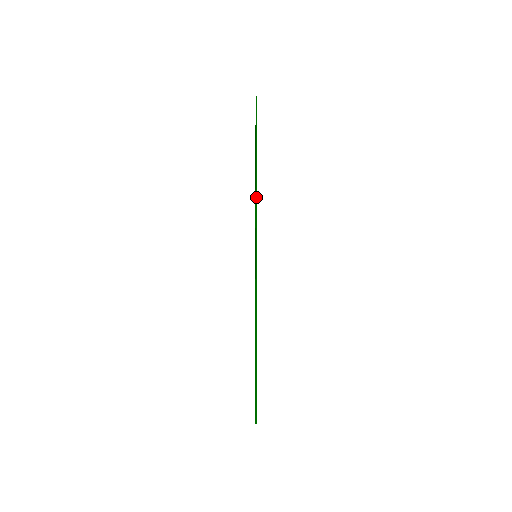
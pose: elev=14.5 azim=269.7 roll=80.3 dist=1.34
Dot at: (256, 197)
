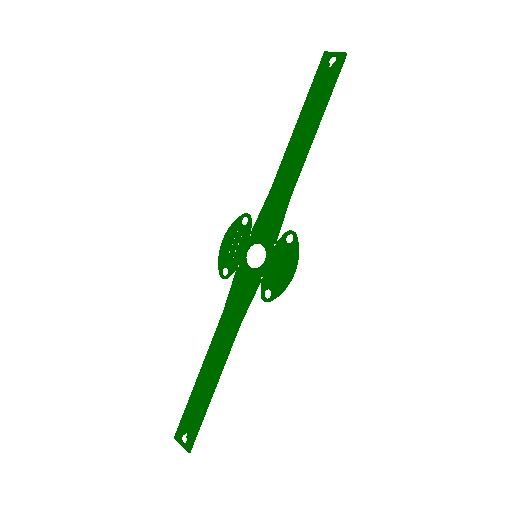
Dot at: occluded
